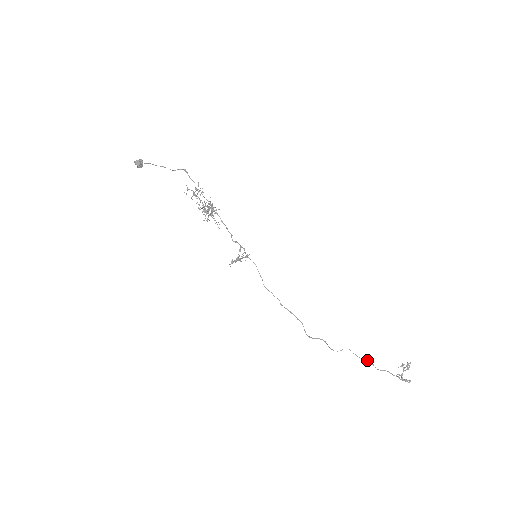
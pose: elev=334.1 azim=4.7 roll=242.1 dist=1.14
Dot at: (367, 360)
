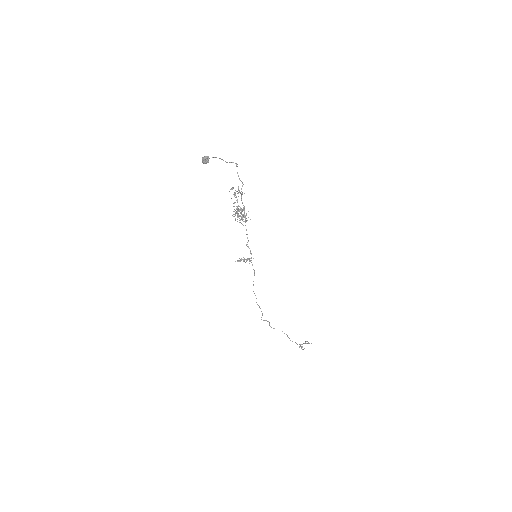
Dot at: (287, 335)
